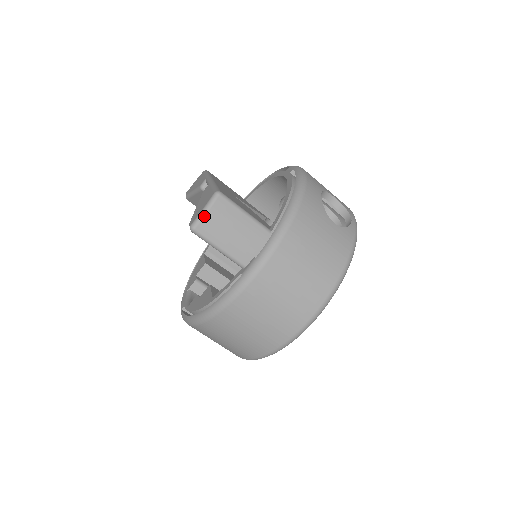
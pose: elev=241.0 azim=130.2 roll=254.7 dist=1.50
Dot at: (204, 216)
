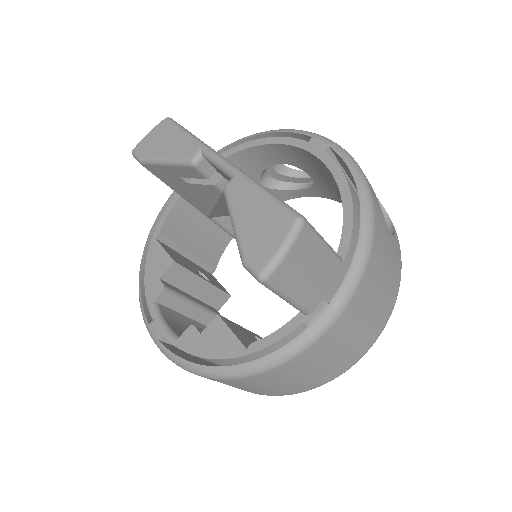
Dot at: (283, 259)
